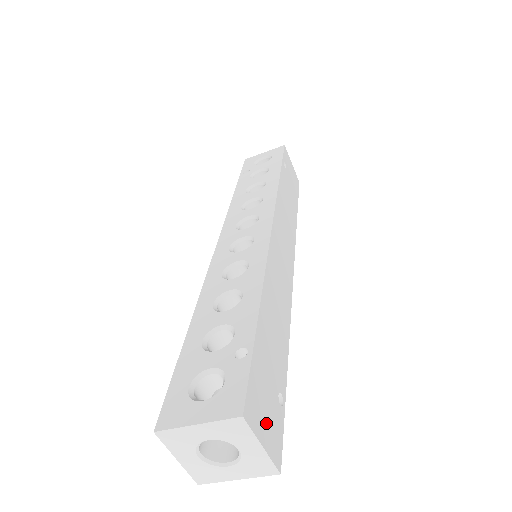
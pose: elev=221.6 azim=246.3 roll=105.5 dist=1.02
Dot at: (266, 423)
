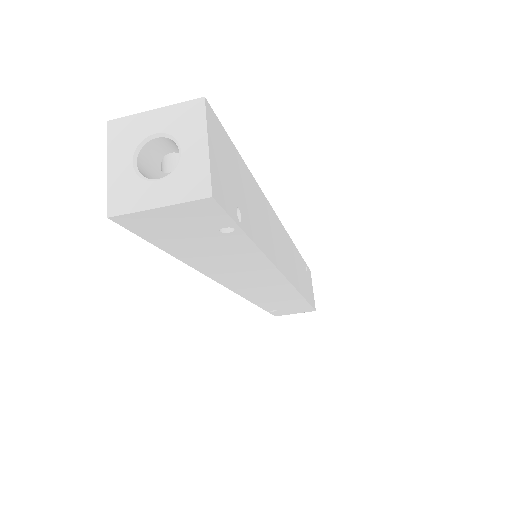
Dot at: (219, 162)
